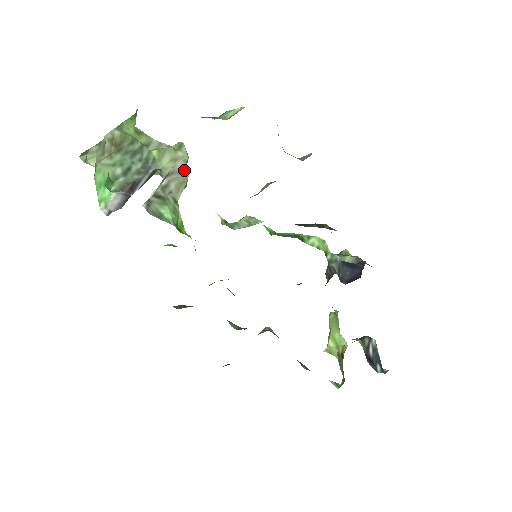
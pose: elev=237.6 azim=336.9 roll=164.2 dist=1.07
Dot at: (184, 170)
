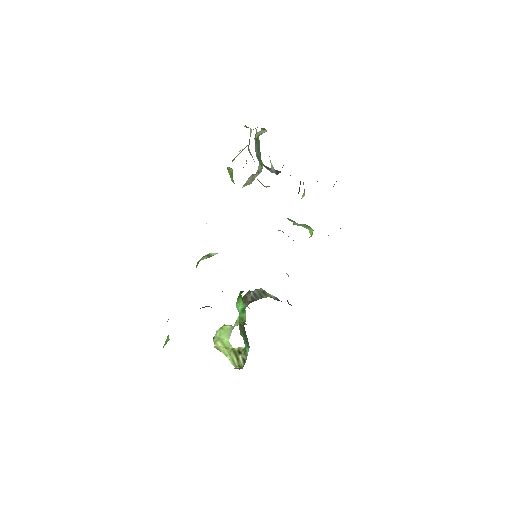
Dot at: (254, 179)
